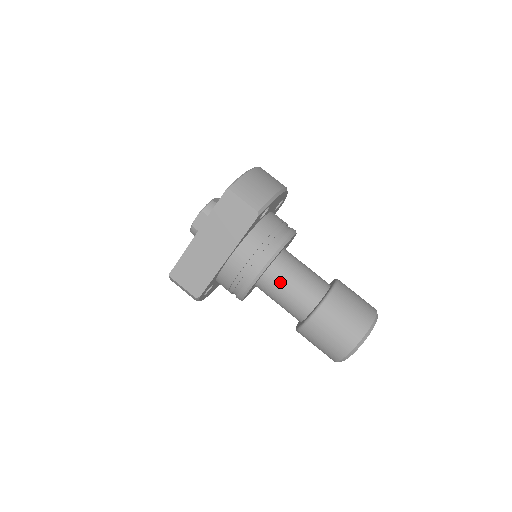
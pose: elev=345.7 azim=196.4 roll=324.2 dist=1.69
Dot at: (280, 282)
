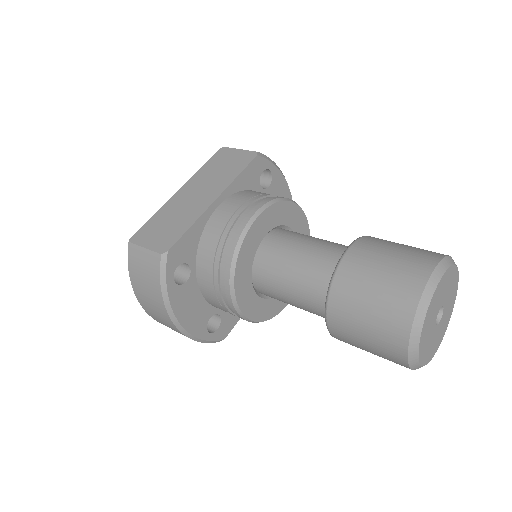
Dot at: (291, 241)
